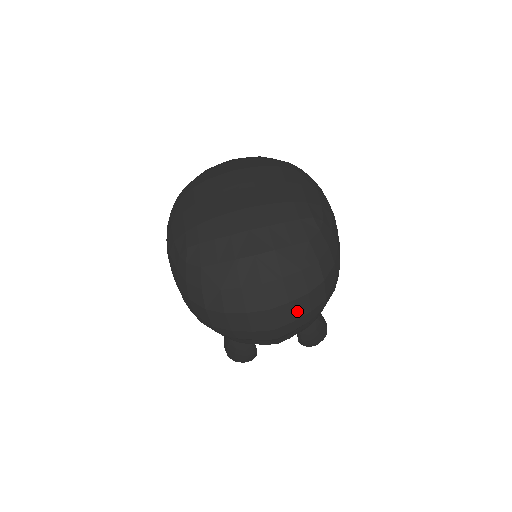
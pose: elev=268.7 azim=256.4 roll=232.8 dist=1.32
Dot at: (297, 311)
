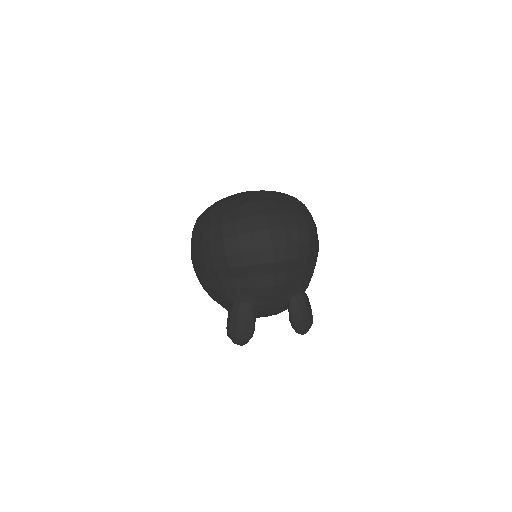
Dot at: (289, 239)
